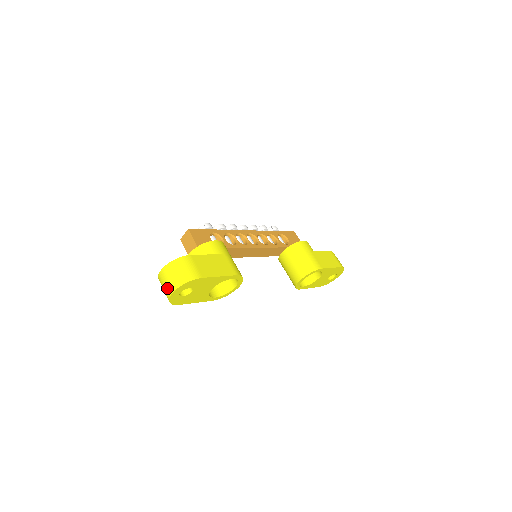
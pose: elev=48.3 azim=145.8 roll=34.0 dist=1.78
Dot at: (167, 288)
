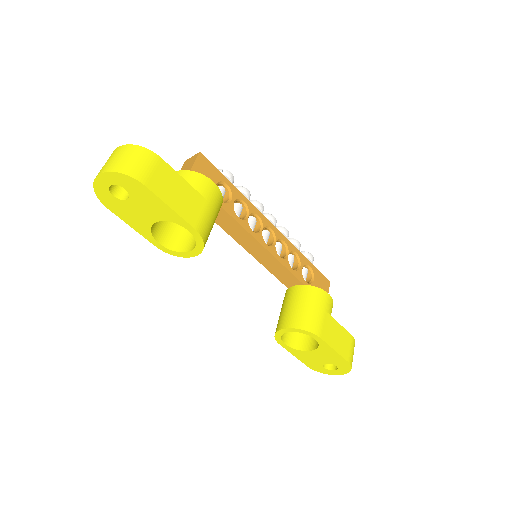
Dot at: (102, 168)
